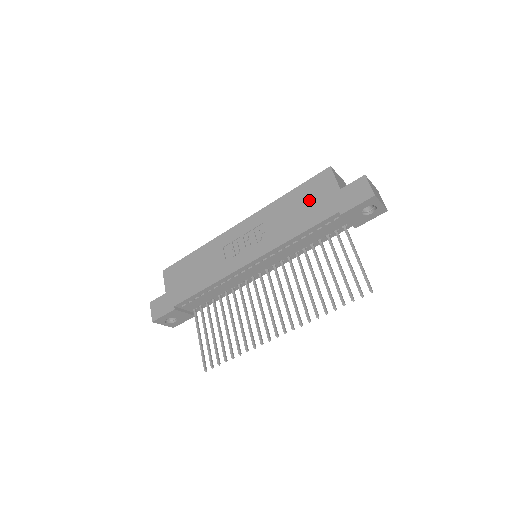
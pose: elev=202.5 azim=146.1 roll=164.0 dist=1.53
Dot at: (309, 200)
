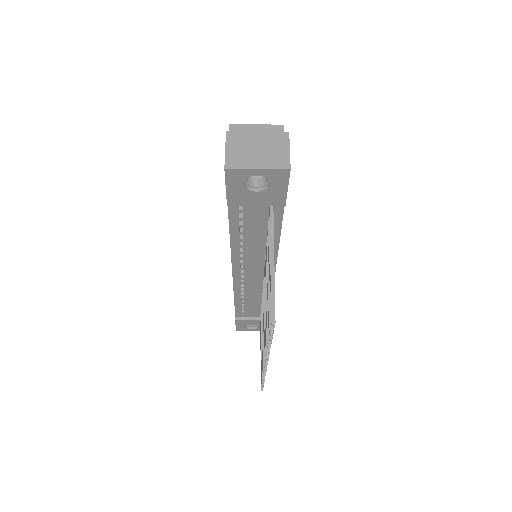
Dot at: occluded
